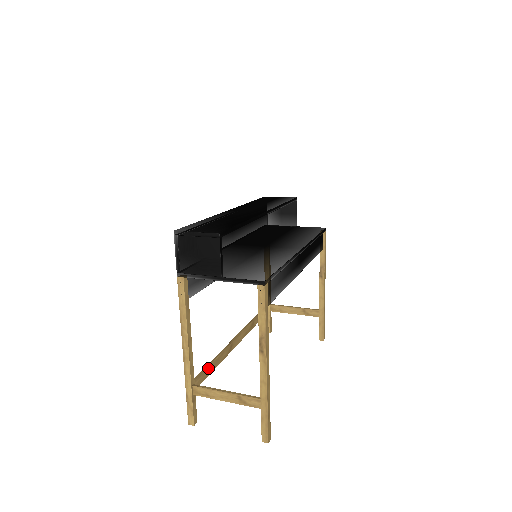
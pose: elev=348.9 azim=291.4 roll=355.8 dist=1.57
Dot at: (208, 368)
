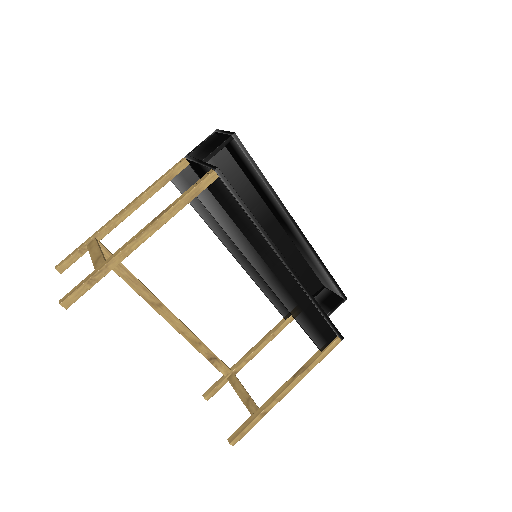
Dot at: (122, 266)
